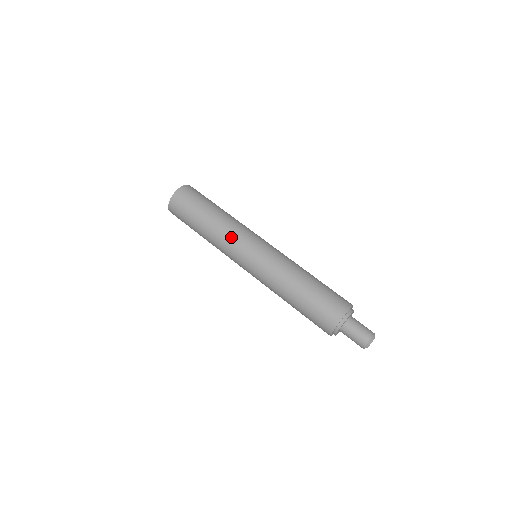
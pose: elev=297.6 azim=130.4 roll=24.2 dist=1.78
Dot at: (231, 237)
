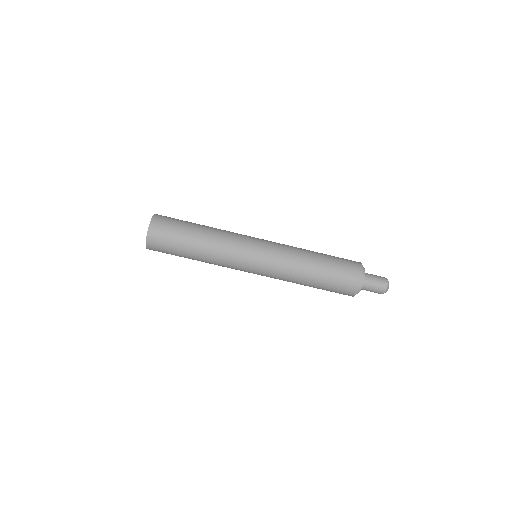
Dot at: occluded
